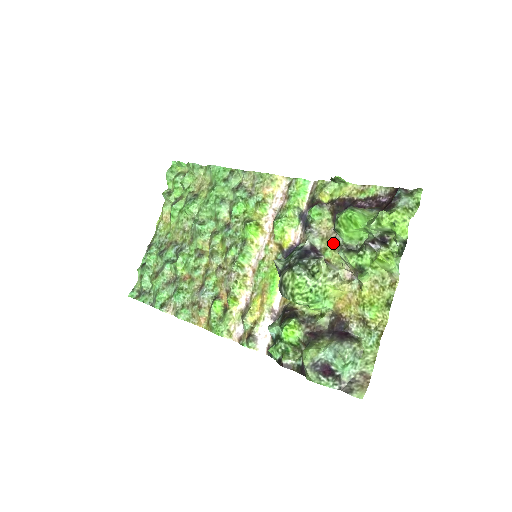
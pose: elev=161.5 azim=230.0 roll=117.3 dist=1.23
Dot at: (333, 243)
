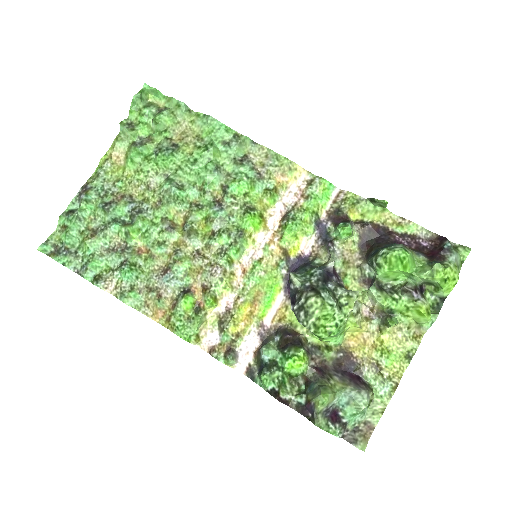
Dot at: (356, 271)
